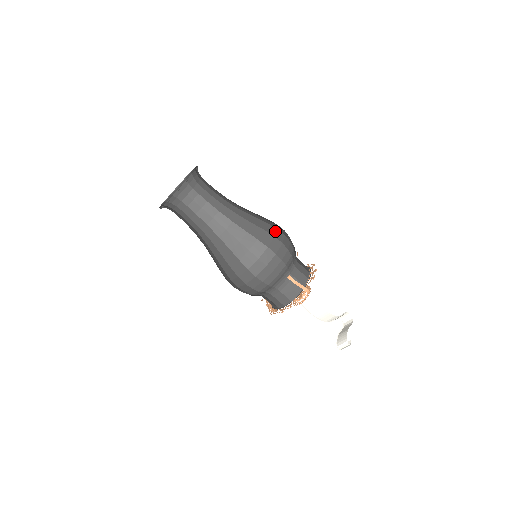
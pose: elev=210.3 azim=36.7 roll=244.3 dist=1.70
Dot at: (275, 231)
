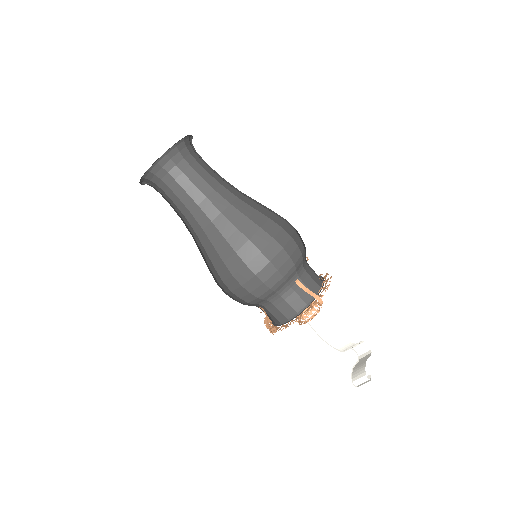
Dot at: (283, 222)
